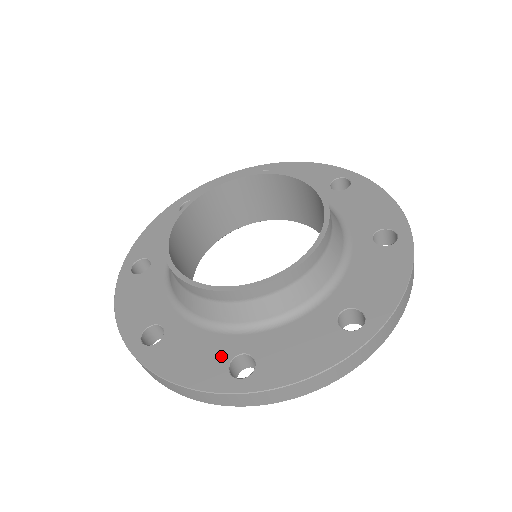
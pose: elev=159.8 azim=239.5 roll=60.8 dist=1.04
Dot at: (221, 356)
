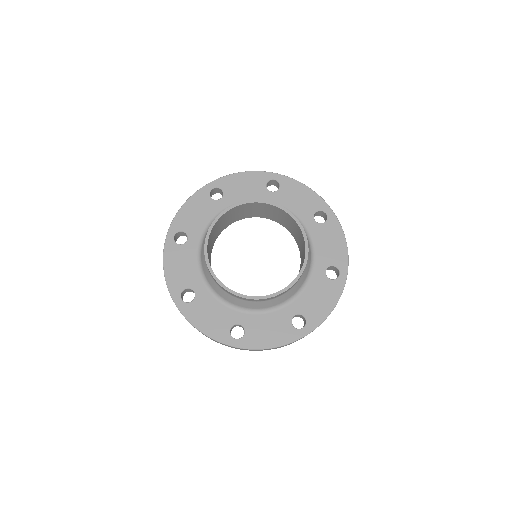
Dot at: (227, 322)
